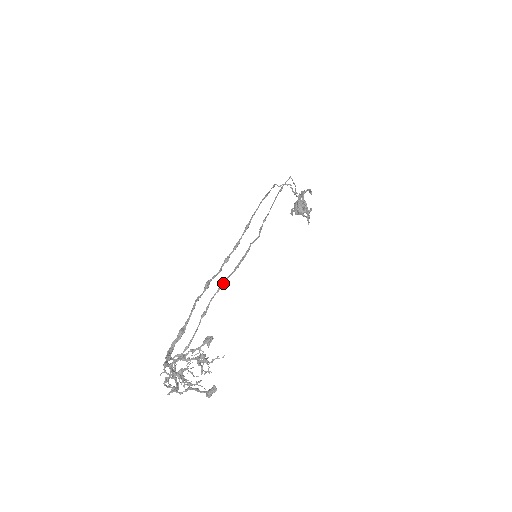
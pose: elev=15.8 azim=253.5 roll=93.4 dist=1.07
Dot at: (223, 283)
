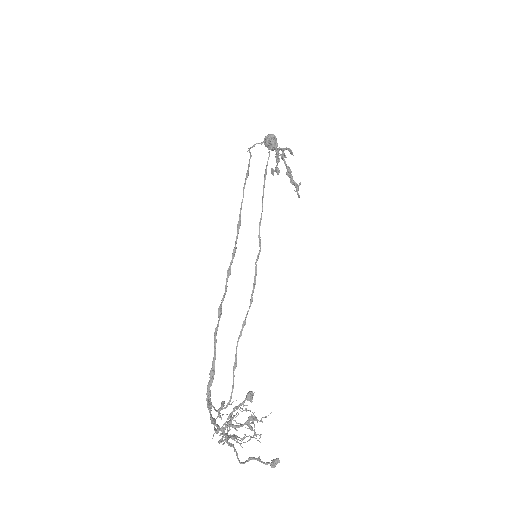
Dot at: (243, 325)
